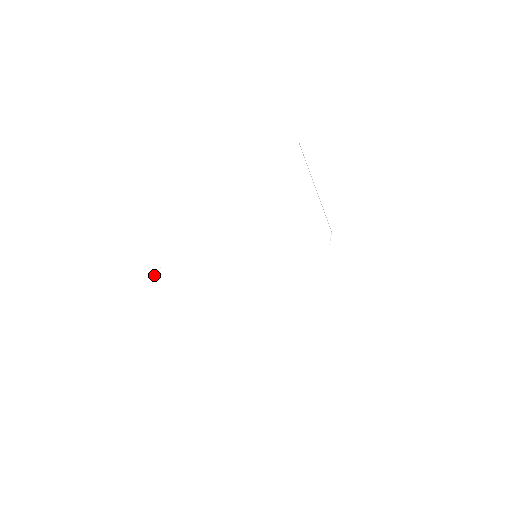
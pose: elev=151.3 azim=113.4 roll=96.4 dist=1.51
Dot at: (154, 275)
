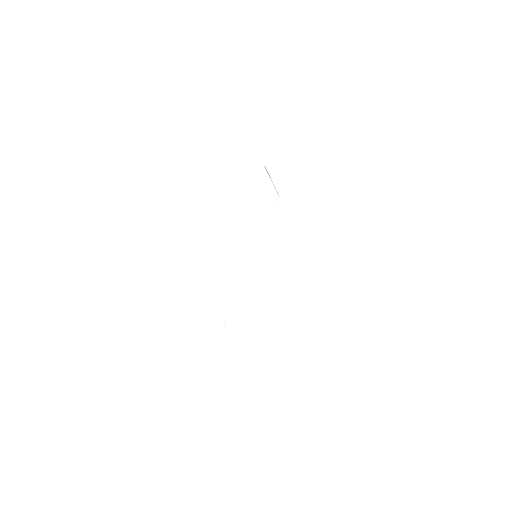
Dot at: (222, 332)
